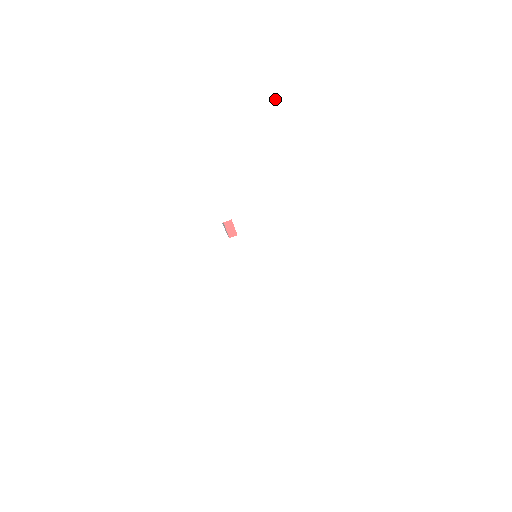
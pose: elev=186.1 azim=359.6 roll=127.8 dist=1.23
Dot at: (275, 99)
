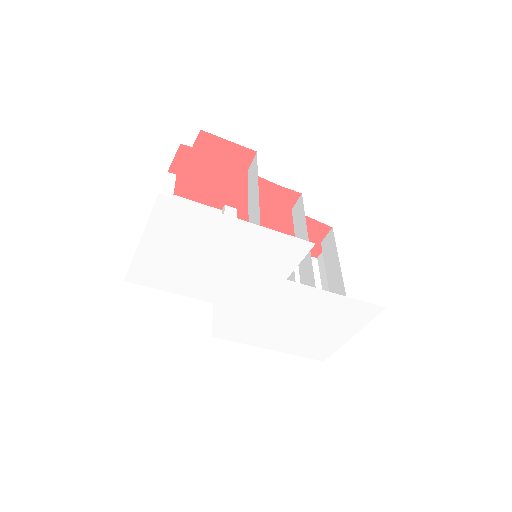
Dot at: occluded
